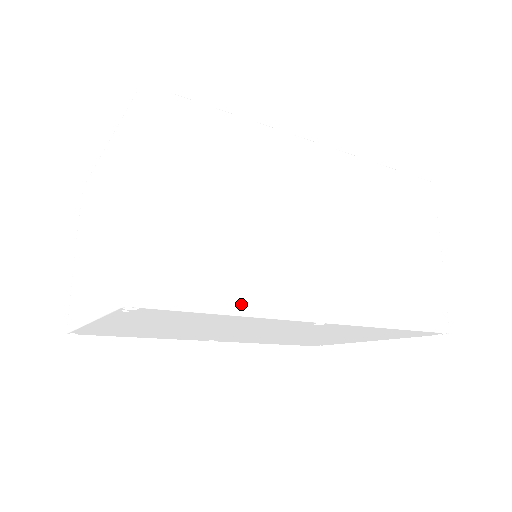
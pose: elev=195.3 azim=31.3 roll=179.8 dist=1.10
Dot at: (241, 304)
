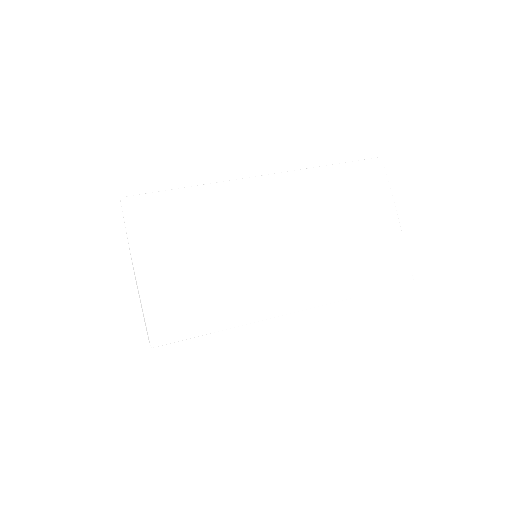
Dot at: (228, 321)
